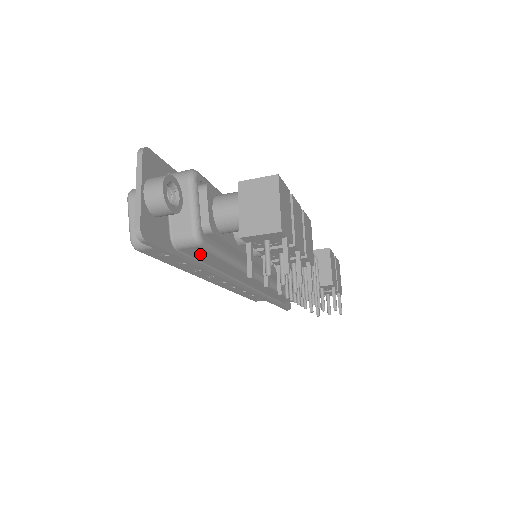
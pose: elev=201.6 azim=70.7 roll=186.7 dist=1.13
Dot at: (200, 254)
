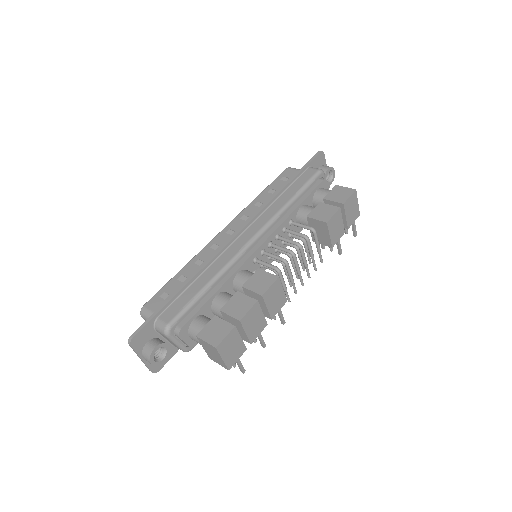
Dot at: occluded
